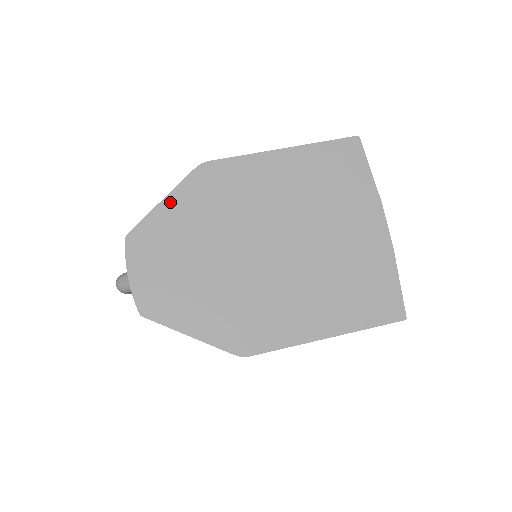
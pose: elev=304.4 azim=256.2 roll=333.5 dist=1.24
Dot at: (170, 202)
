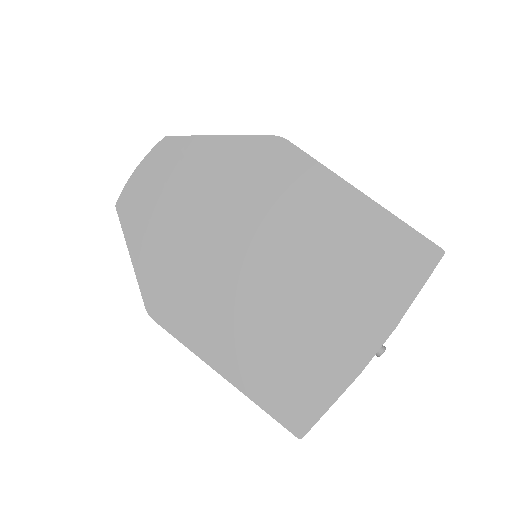
Dot at: (224, 143)
